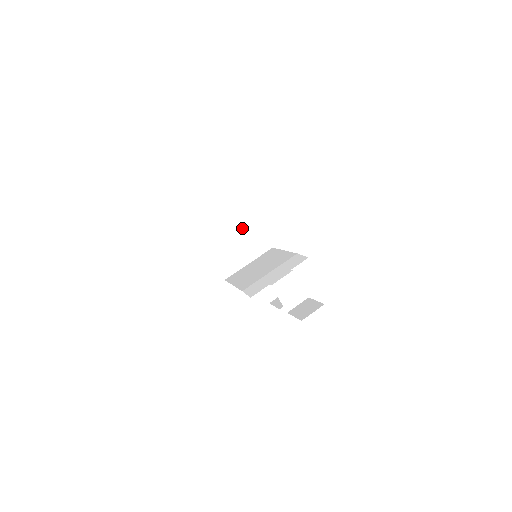
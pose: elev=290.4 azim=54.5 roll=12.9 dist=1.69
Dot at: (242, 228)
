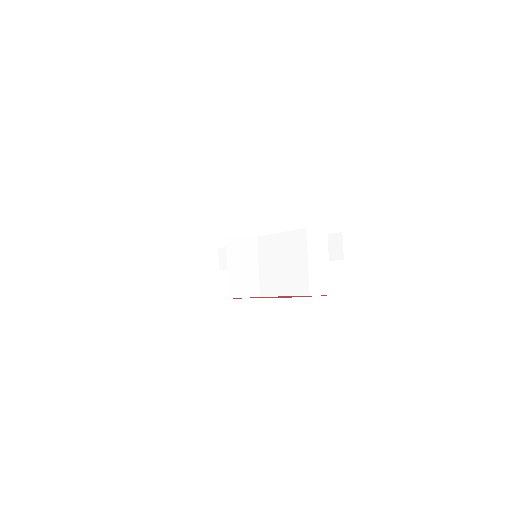
Dot at: (232, 253)
